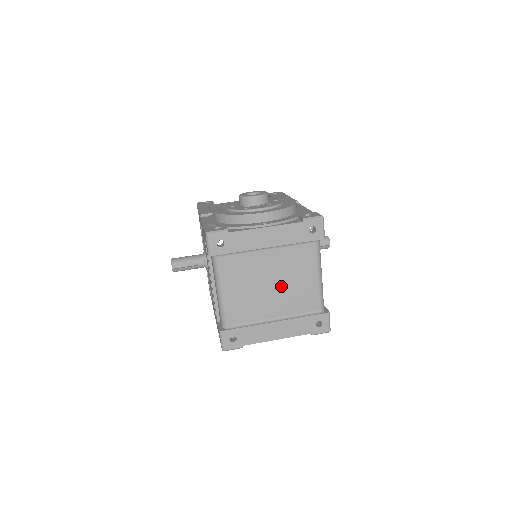
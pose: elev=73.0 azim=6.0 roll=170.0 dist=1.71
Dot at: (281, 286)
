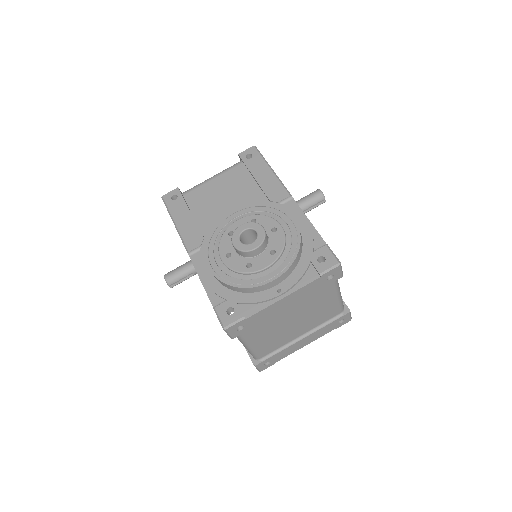
Dot at: (304, 318)
